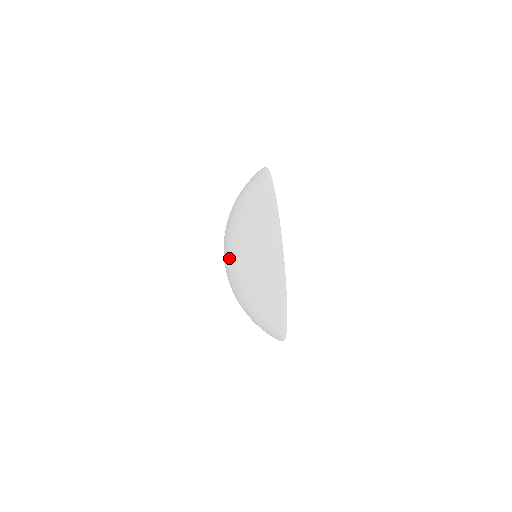
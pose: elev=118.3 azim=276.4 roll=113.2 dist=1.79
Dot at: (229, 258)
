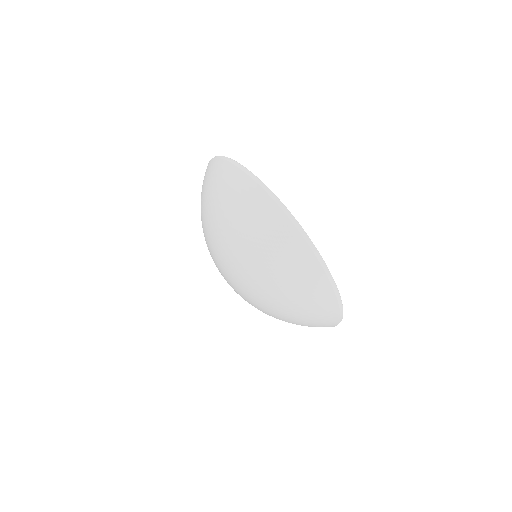
Dot at: (241, 278)
